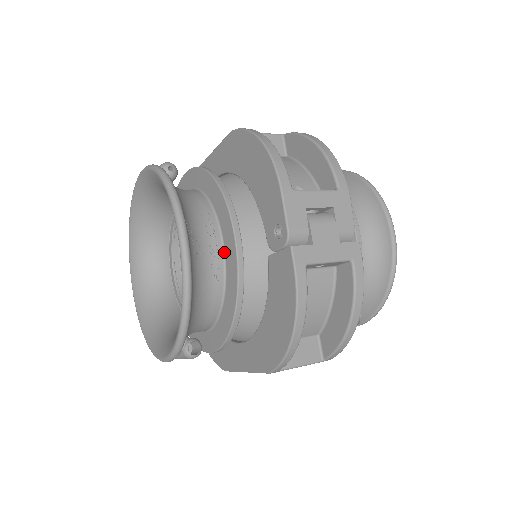
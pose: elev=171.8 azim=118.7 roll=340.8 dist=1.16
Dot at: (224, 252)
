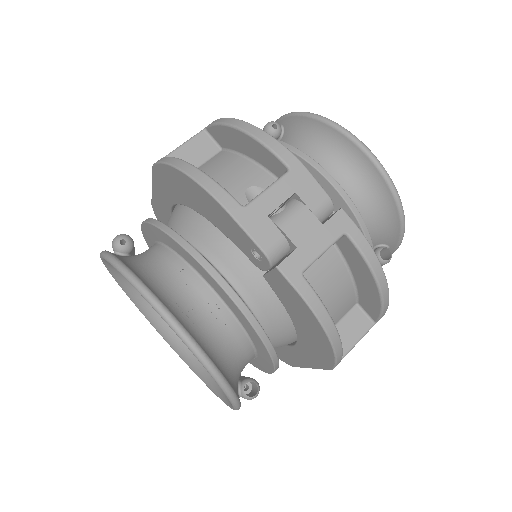
Dot at: (220, 298)
